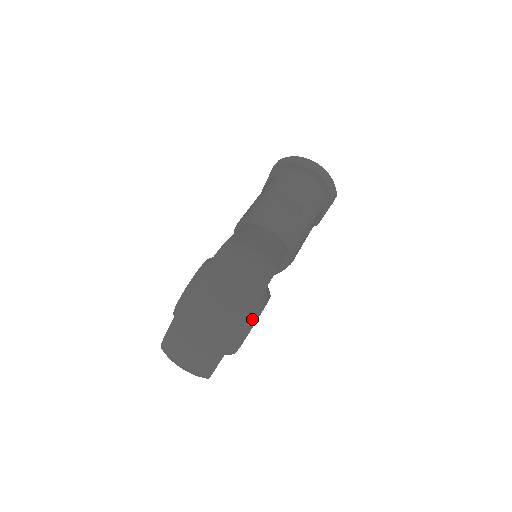
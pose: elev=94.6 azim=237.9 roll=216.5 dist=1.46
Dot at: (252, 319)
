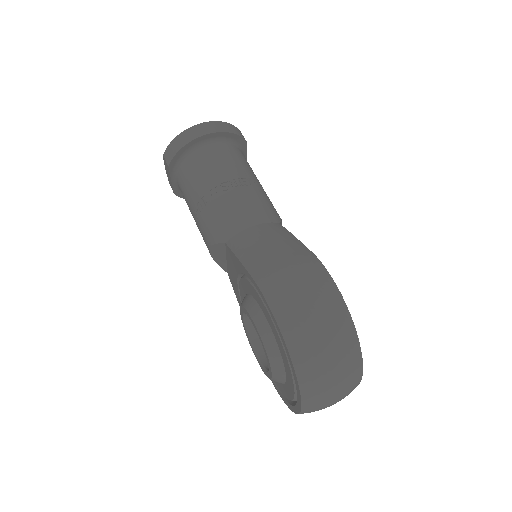
Dot at: occluded
